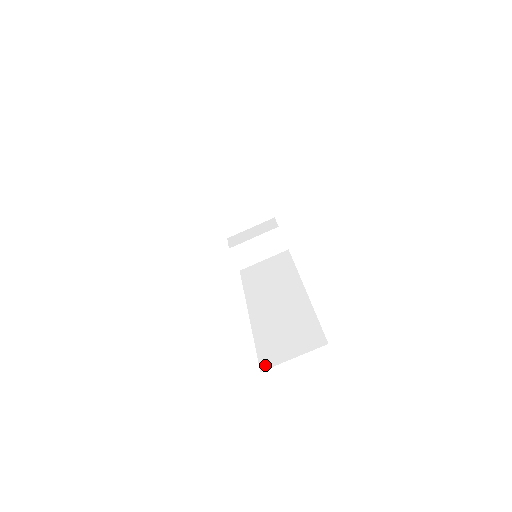
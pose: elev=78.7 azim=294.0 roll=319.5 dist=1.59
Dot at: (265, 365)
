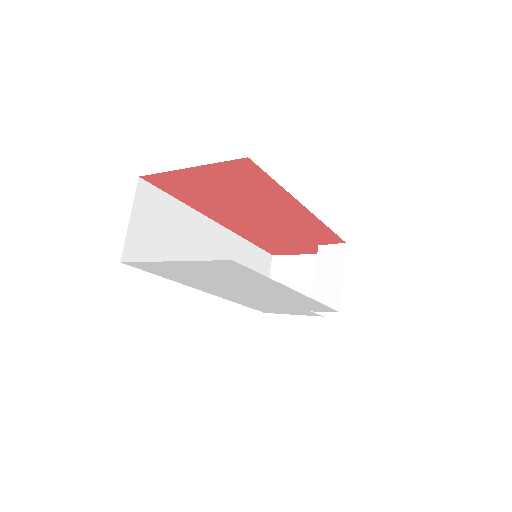
Dot at: occluded
